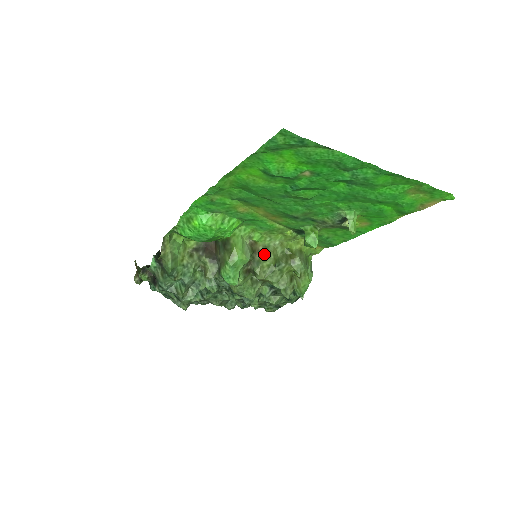
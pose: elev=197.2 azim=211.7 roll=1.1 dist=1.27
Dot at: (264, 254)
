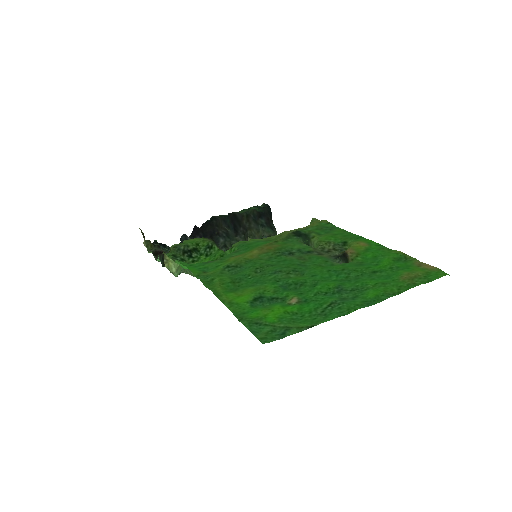
Dot at: occluded
